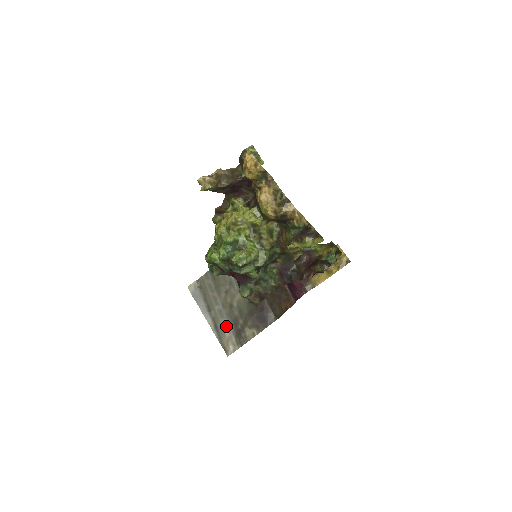
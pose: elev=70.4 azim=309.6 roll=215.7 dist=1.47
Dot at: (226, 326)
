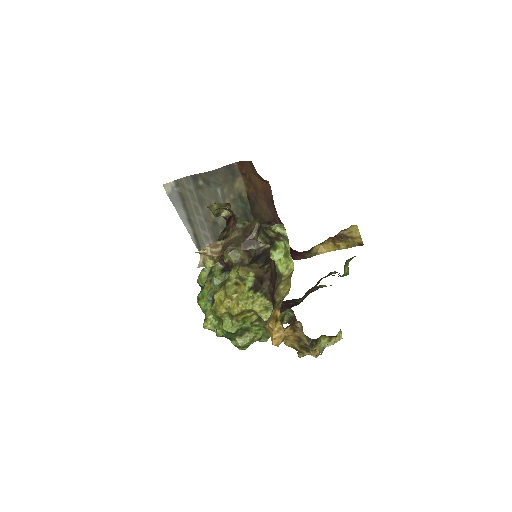
Dot at: (207, 239)
